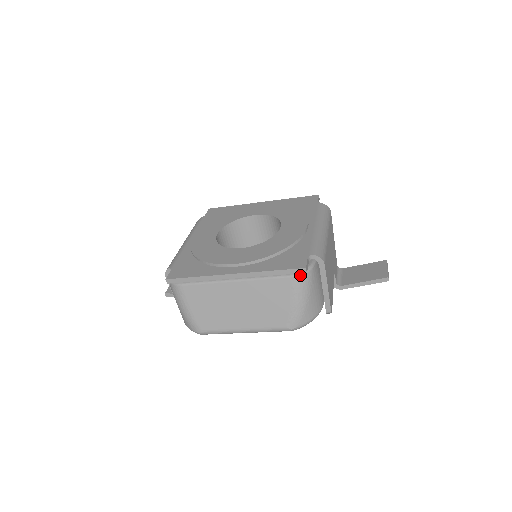
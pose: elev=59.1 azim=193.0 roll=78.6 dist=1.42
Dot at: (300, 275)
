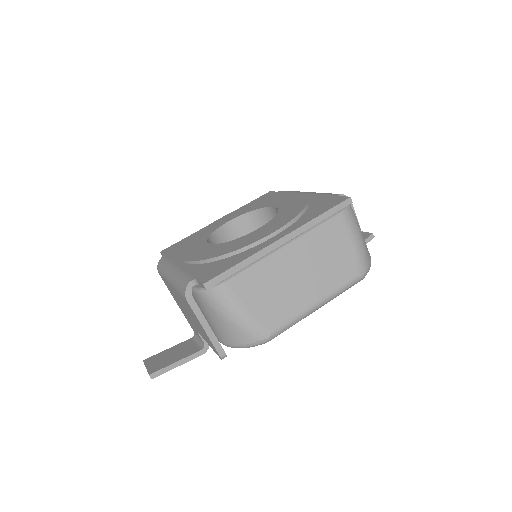
Dot at: (347, 209)
